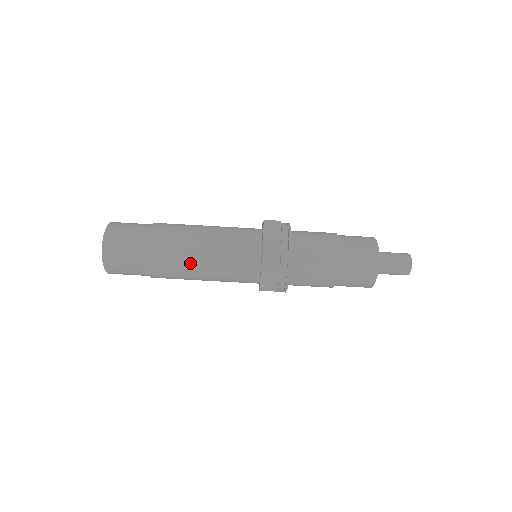
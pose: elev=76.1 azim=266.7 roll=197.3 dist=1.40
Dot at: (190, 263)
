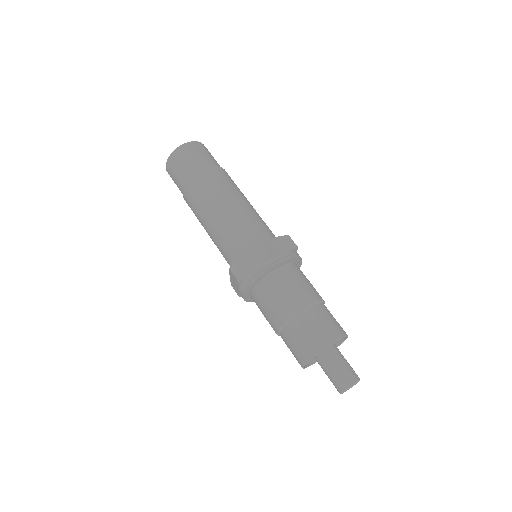
Dot at: (236, 193)
